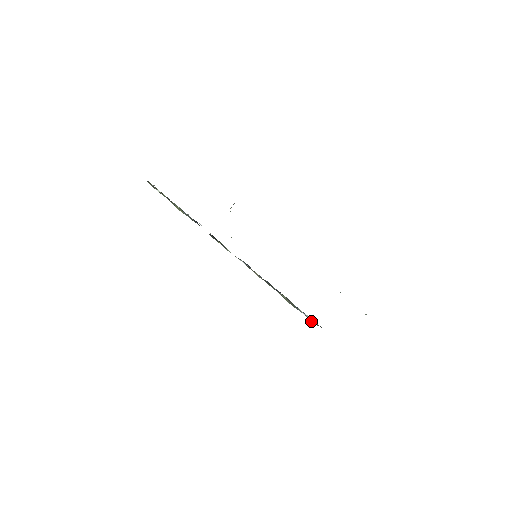
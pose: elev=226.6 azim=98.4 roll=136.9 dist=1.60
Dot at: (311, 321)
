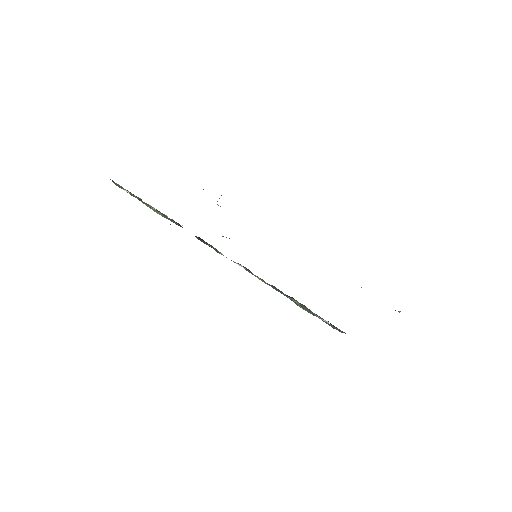
Dot at: occluded
